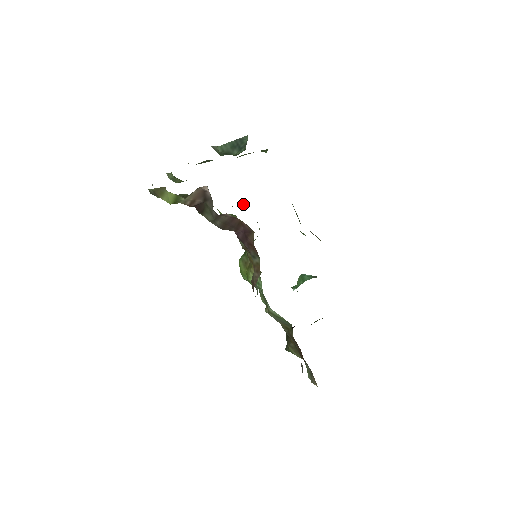
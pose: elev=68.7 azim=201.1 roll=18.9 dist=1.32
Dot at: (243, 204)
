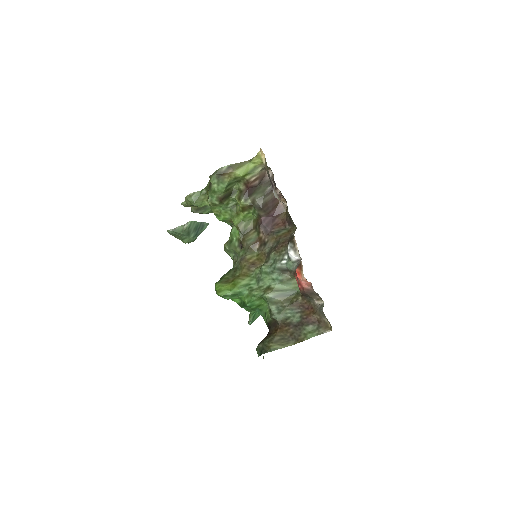
Dot at: (228, 240)
